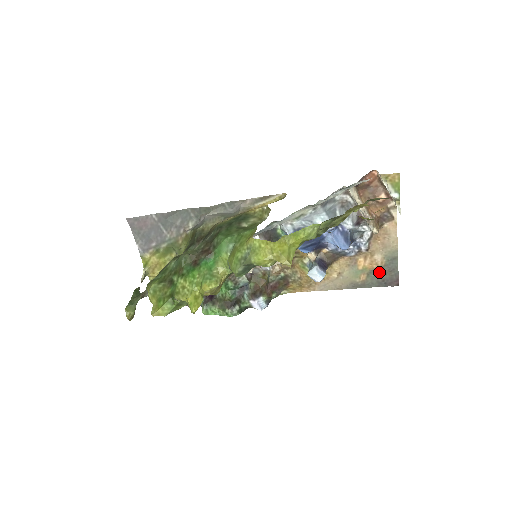
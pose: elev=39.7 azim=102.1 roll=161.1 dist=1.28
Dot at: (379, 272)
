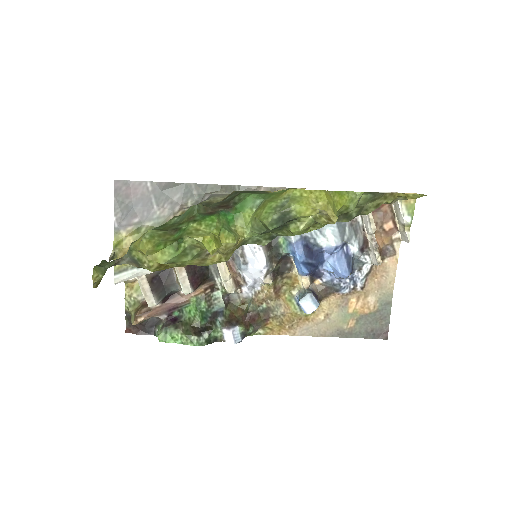
Dot at: (369, 319)
